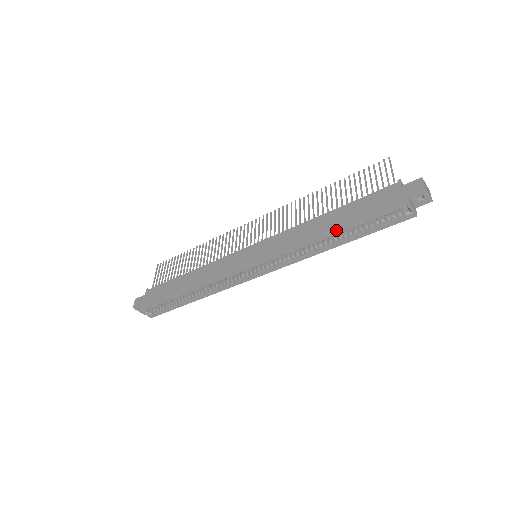
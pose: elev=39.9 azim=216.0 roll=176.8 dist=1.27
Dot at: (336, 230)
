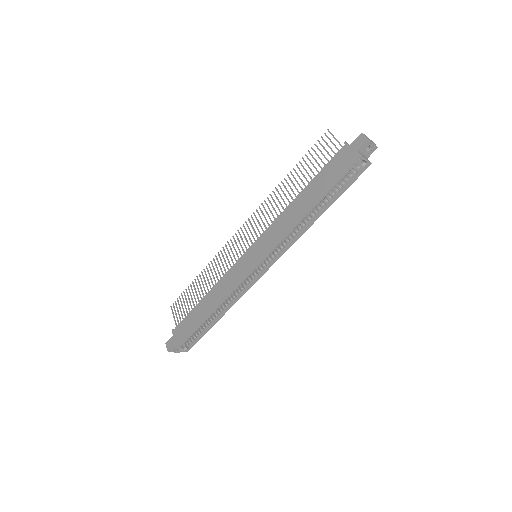
Dot at: (314, 203)
